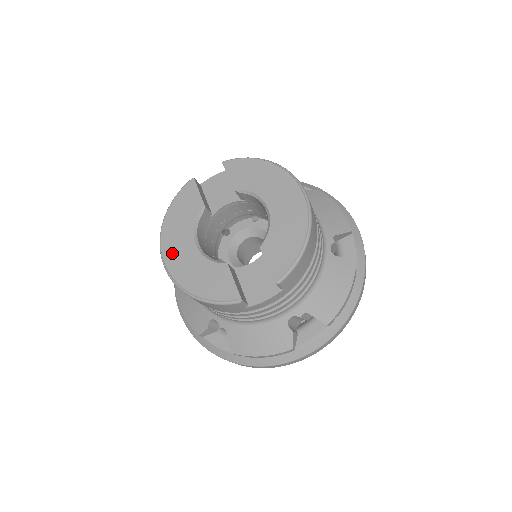
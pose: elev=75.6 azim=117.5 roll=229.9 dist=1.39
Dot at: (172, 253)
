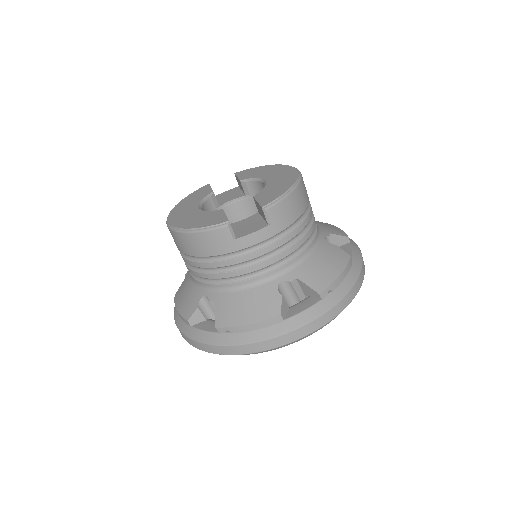
Dot at: (177, 215)
